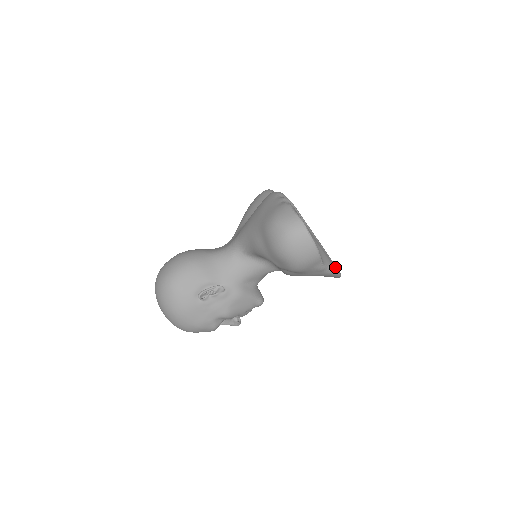
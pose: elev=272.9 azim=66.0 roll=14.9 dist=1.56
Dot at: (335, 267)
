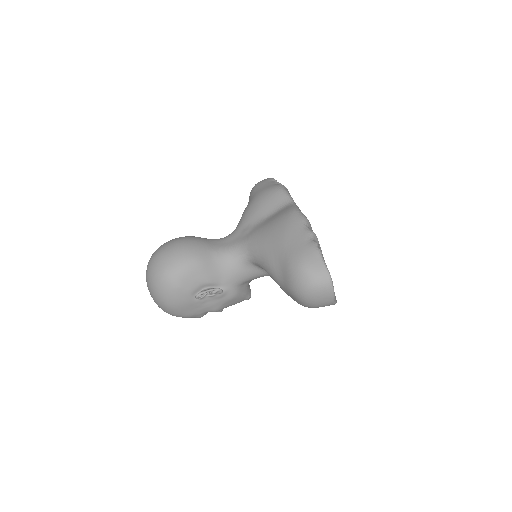
Dot at: (335, 298)
